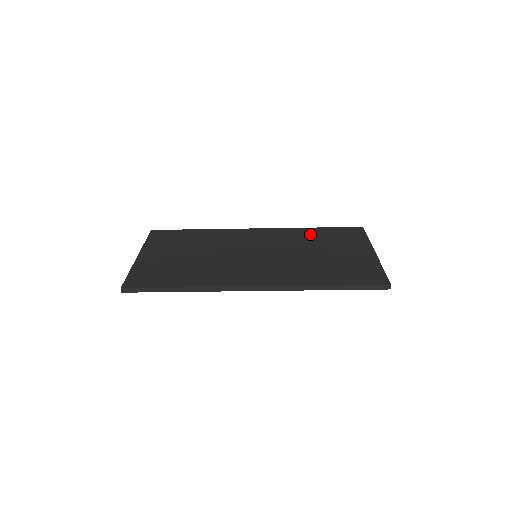
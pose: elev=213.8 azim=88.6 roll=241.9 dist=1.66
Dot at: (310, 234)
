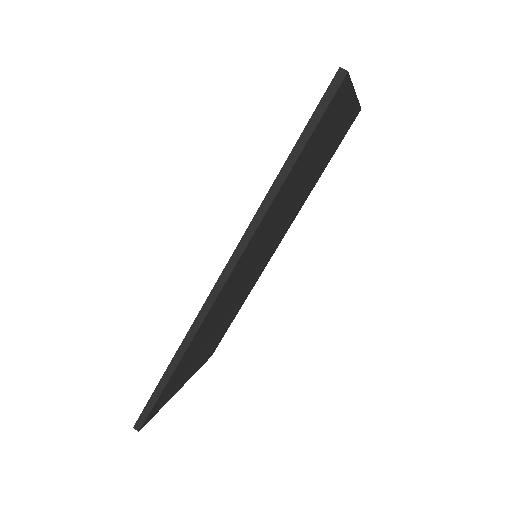
Dot at: occluded
